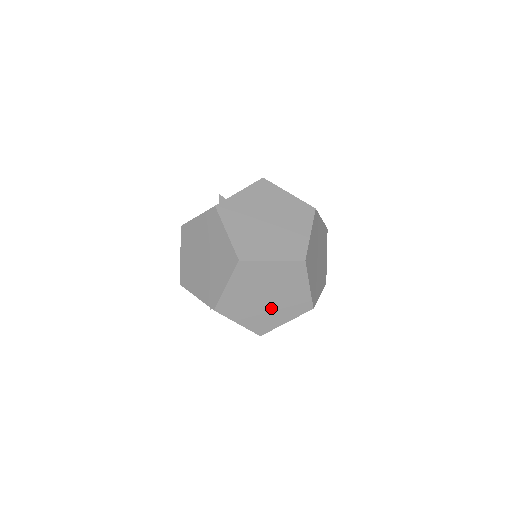
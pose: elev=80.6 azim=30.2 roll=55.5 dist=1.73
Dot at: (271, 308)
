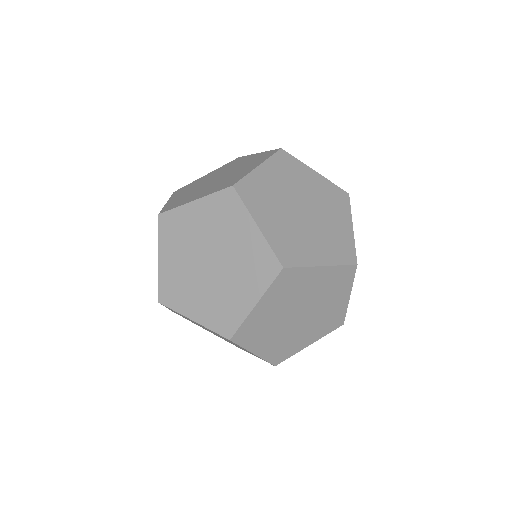
Dot at: (318, 311)
